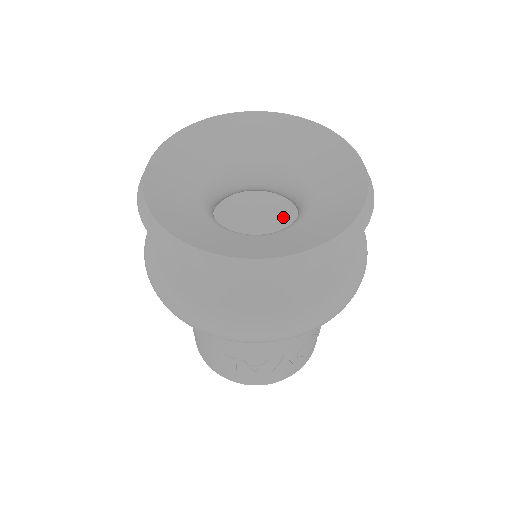
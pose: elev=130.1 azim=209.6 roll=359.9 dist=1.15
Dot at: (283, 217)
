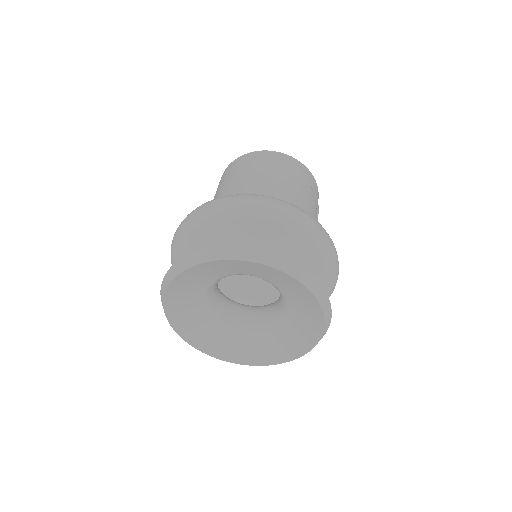
Dot at: occluded
